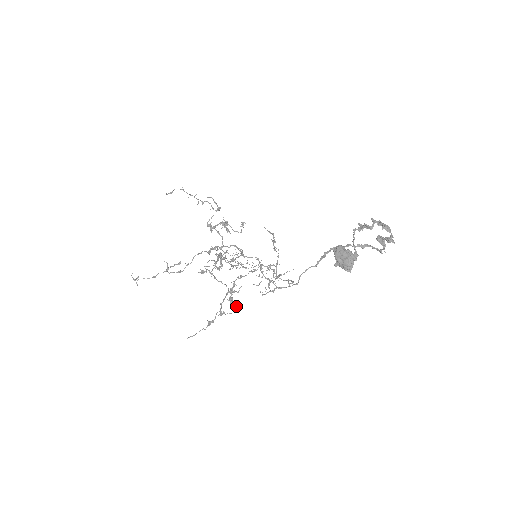
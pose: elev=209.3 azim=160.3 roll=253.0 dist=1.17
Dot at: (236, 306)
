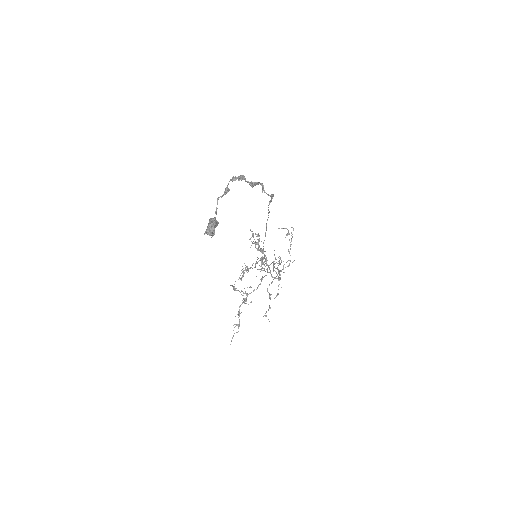
Dot at: (248, 304)
